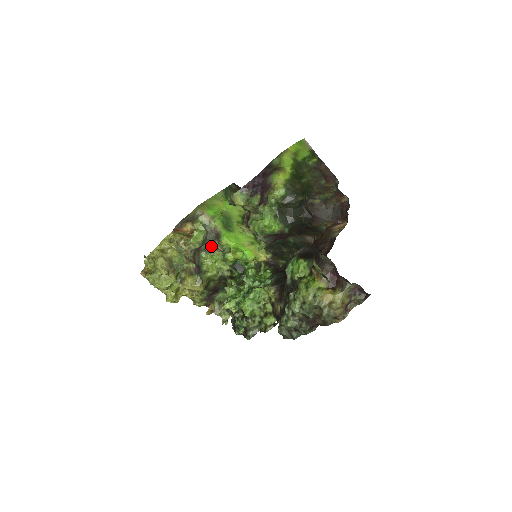
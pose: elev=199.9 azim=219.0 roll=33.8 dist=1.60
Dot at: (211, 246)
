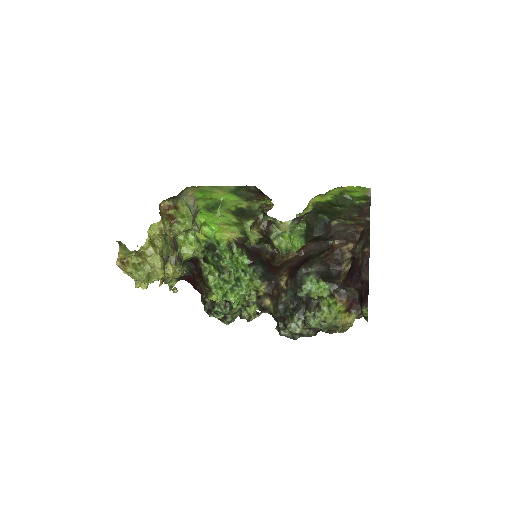
Dot at: occluded
